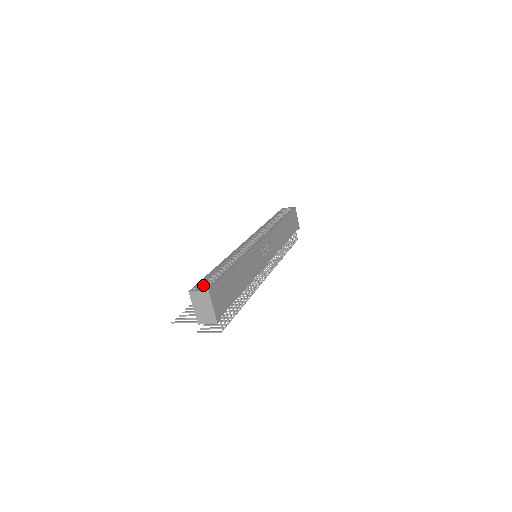
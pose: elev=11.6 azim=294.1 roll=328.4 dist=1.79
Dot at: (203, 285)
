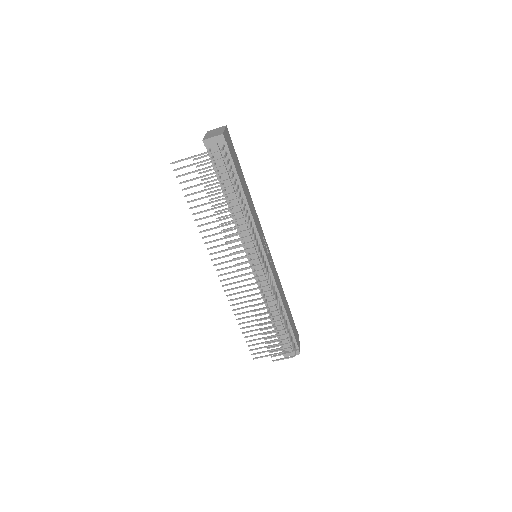
Dot at: occluded
